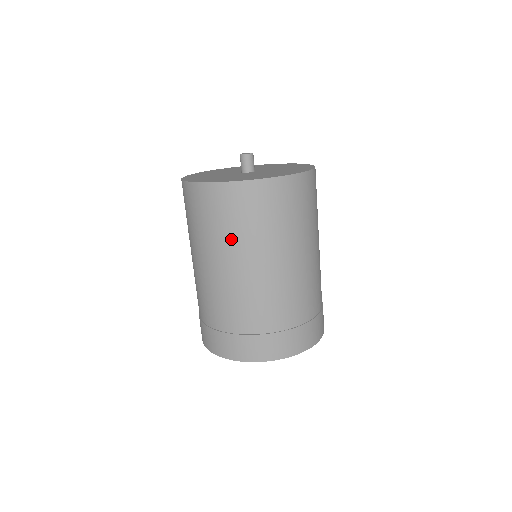
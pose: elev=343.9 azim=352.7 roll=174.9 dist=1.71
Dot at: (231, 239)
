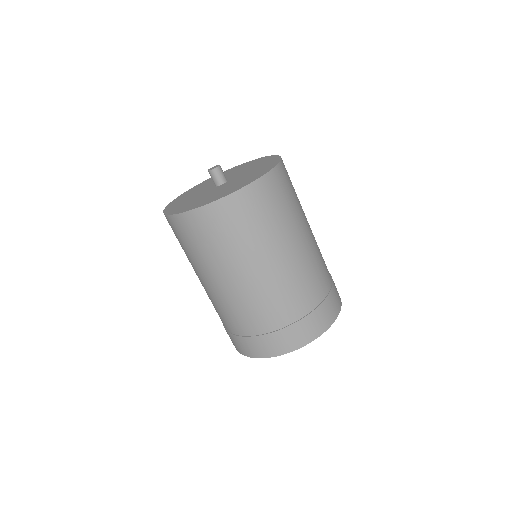
Dot at: (223, 255)
